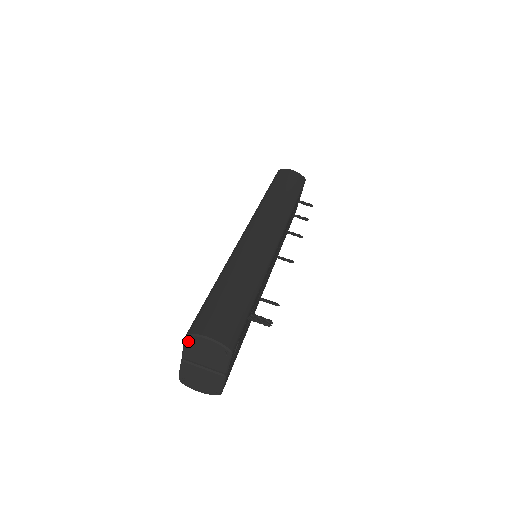
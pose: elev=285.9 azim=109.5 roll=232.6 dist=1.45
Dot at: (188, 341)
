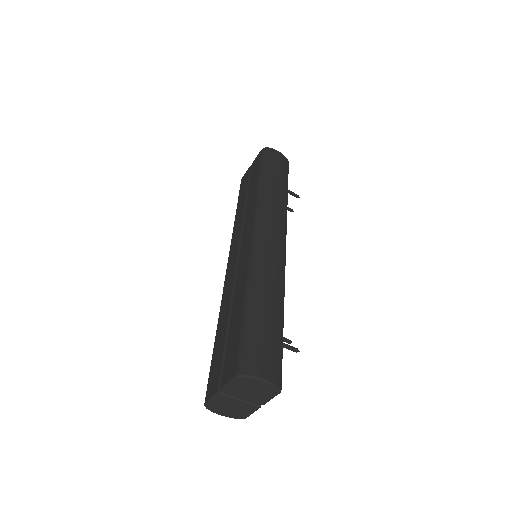
Dot at: (237, 380)
